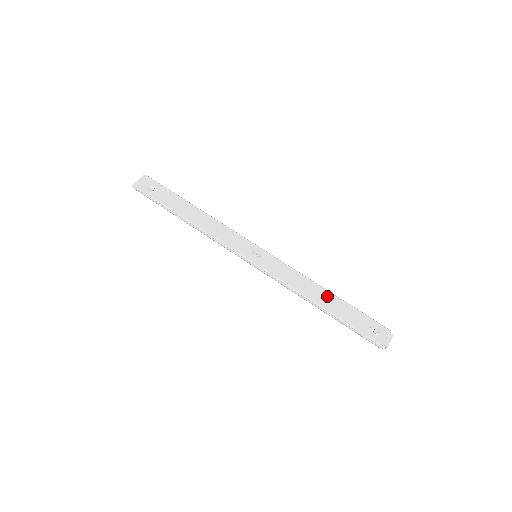
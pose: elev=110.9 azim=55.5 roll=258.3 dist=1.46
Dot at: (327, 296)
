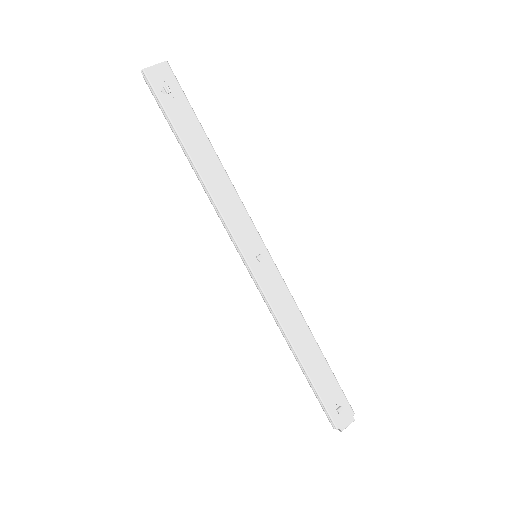
Dot at: (311, 346)
